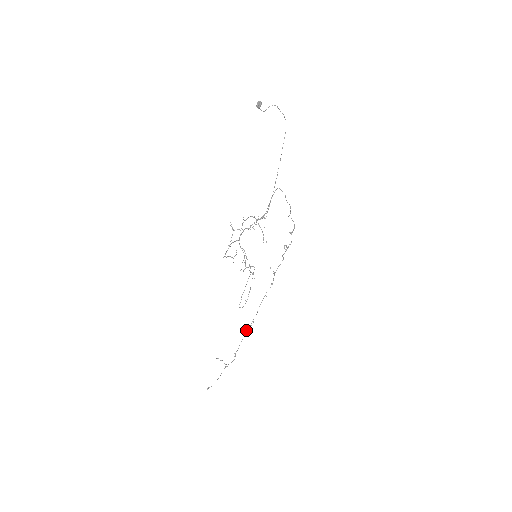
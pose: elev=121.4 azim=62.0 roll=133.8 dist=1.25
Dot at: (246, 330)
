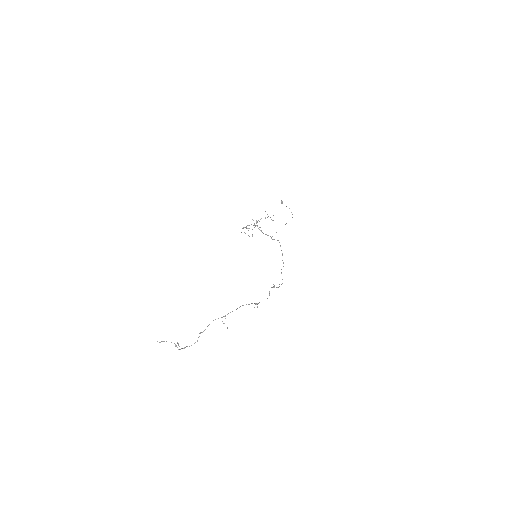
Dot at: occluded
